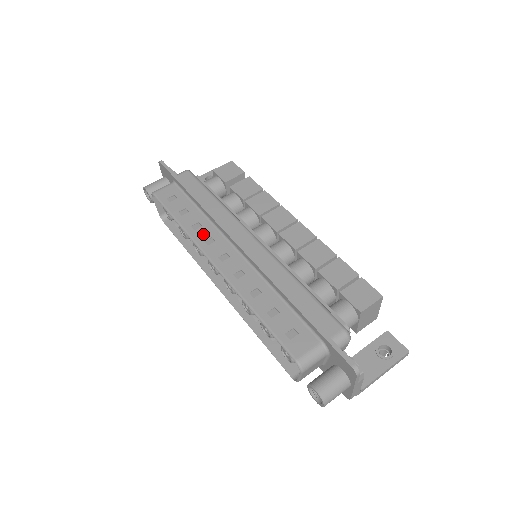
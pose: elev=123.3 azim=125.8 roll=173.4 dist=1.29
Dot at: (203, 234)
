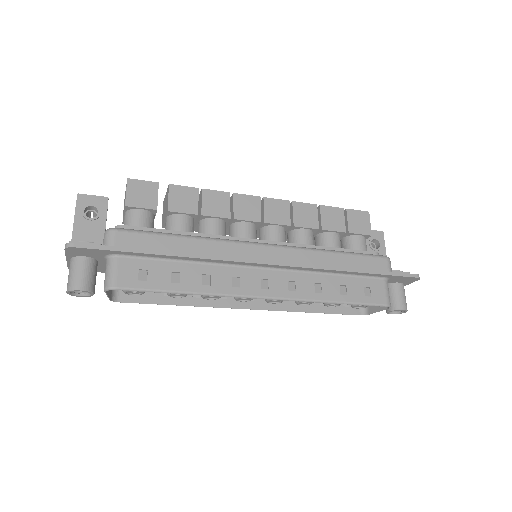
Dot at: (222, 281)
